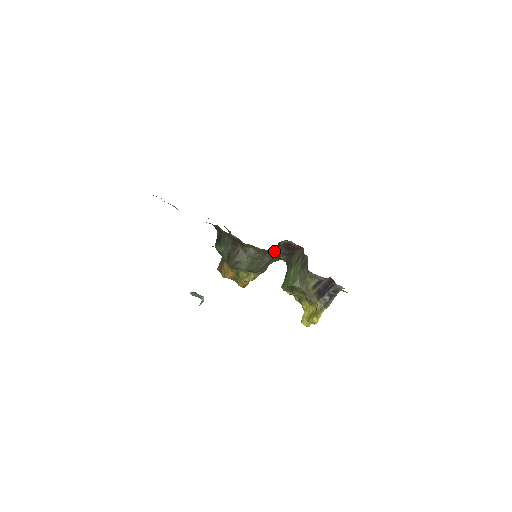
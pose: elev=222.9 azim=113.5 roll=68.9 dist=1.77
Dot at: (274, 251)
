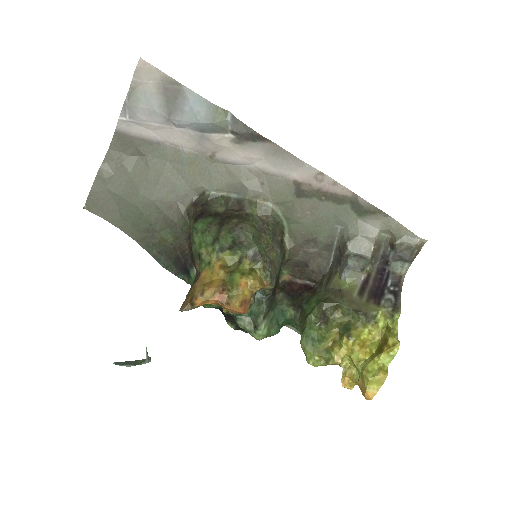
Dot at: (283, 246)
